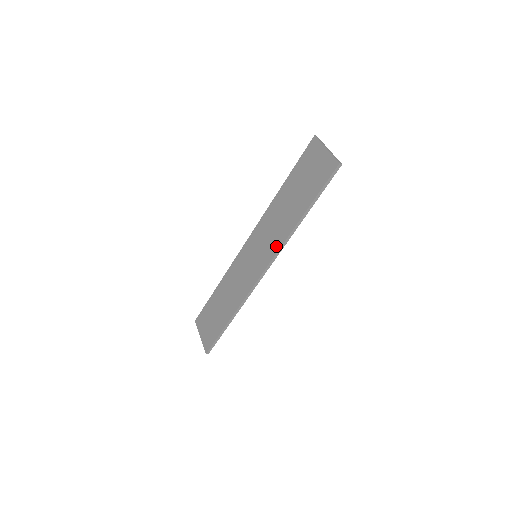
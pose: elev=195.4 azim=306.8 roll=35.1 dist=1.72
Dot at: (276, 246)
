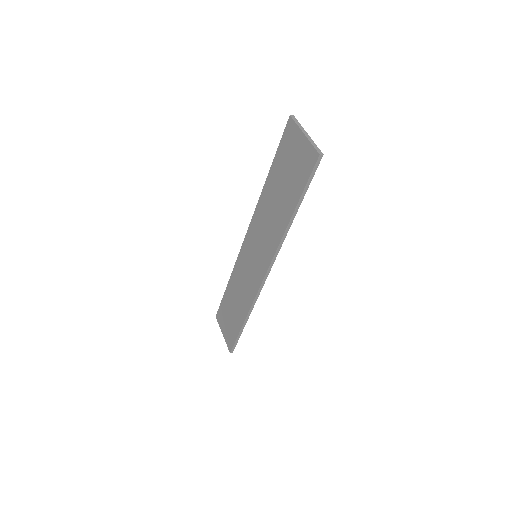
Dot at: (272, 249)
